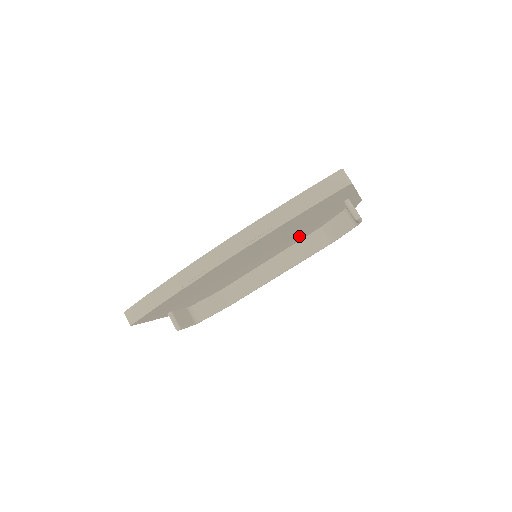
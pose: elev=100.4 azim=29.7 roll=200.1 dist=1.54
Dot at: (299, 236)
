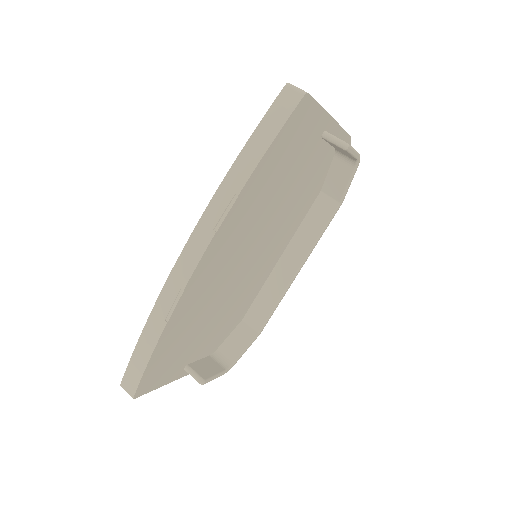
Dot at: (296, 211)
